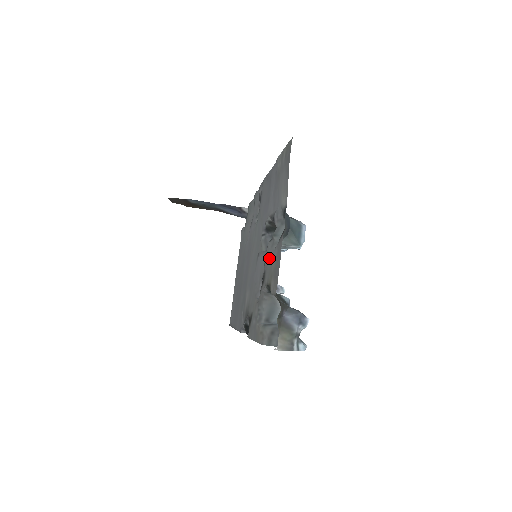
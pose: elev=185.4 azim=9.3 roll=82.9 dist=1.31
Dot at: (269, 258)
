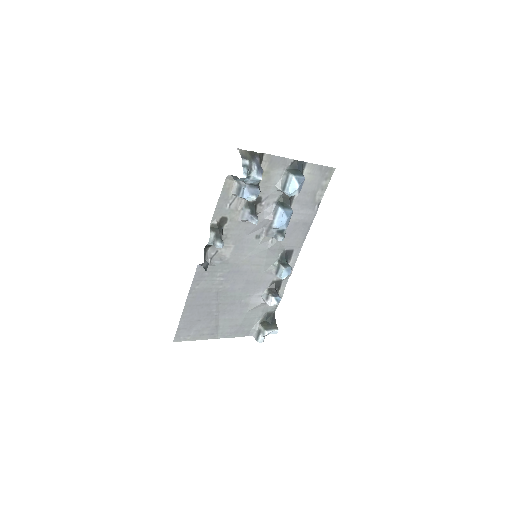
Dot at: (272, 189)
